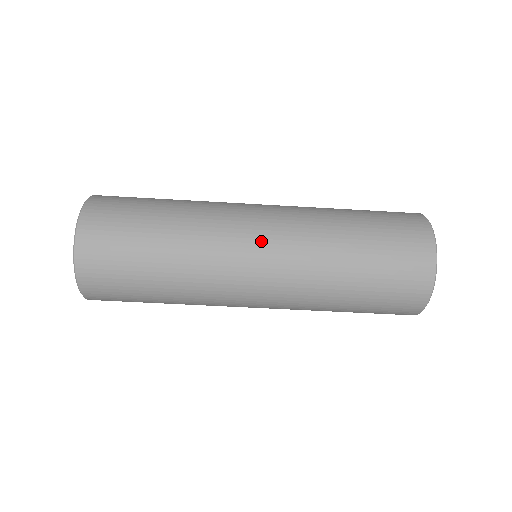
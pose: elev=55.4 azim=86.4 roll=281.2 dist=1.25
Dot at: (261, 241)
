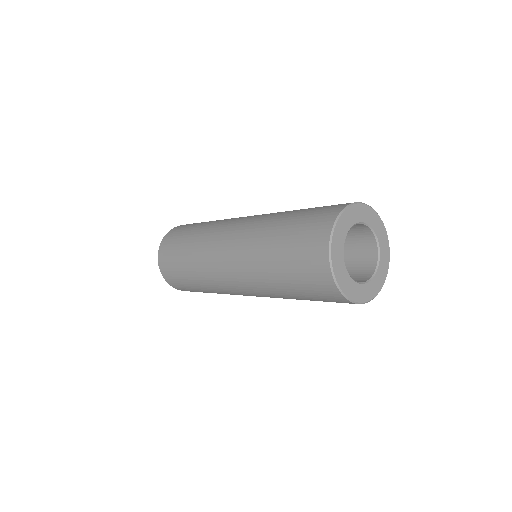
Dot at: (225, 256)
